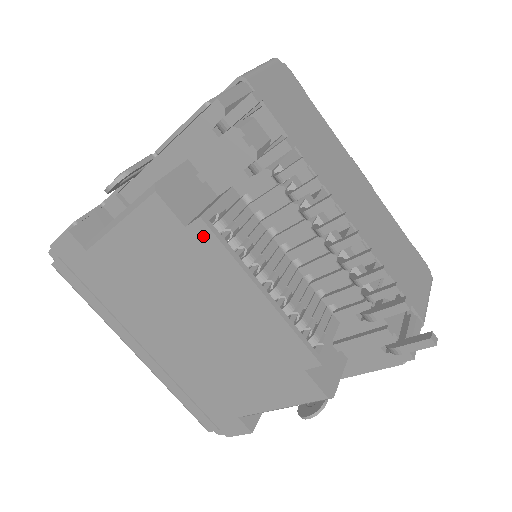
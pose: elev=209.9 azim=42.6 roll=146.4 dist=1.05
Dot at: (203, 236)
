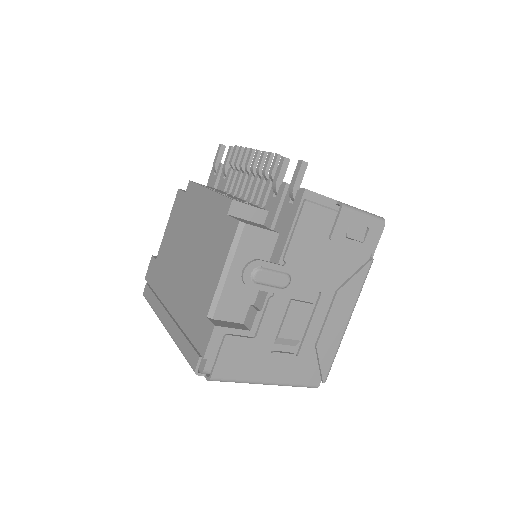
Dot at: (190, 188)
